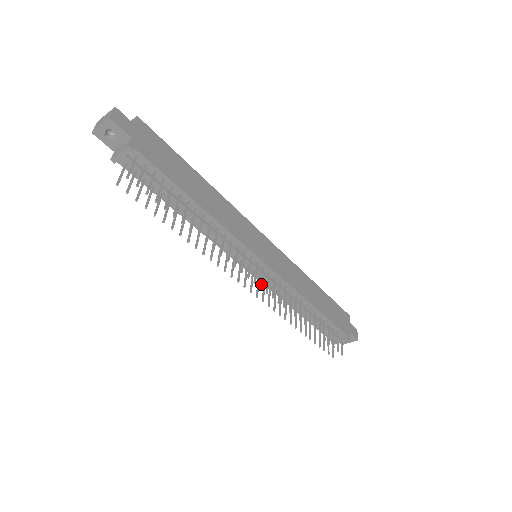
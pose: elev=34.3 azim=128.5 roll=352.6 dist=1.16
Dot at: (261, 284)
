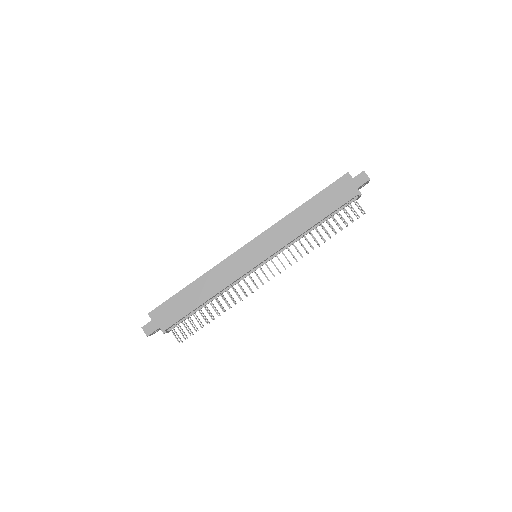
Dot at: occluded
